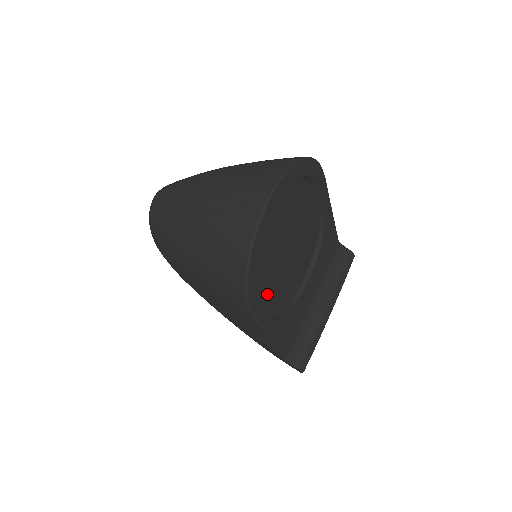
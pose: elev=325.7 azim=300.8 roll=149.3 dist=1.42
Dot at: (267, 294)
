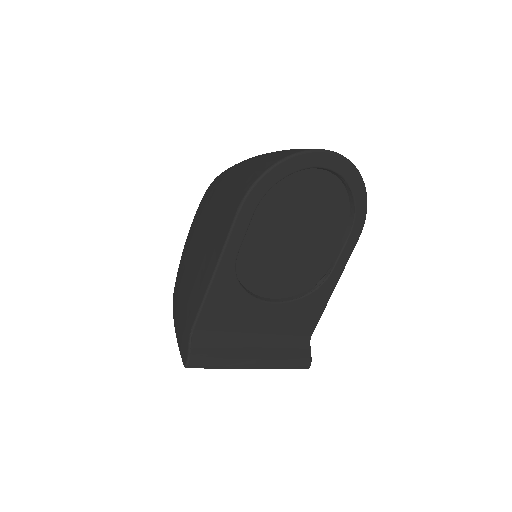
Dot at: (255, 229)
